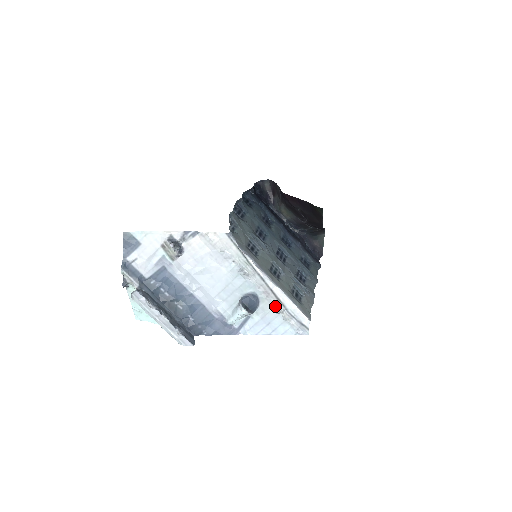
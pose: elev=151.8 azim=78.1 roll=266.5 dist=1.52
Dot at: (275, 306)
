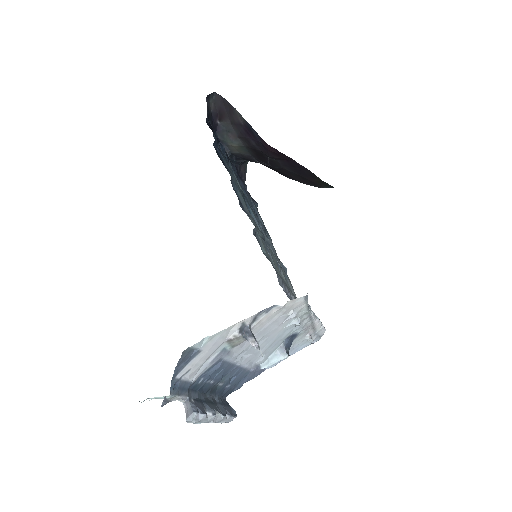
Dot at: (307, 334)
